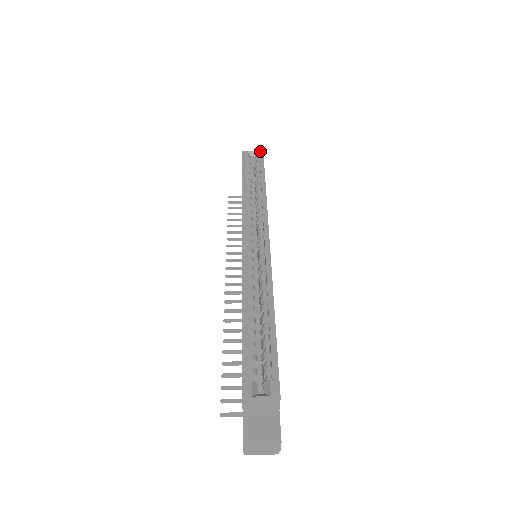
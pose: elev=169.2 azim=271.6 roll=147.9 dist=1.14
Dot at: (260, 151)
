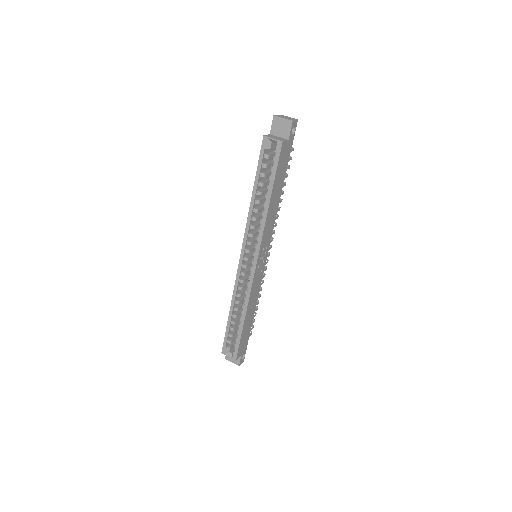
Dot at: (279, 142)
